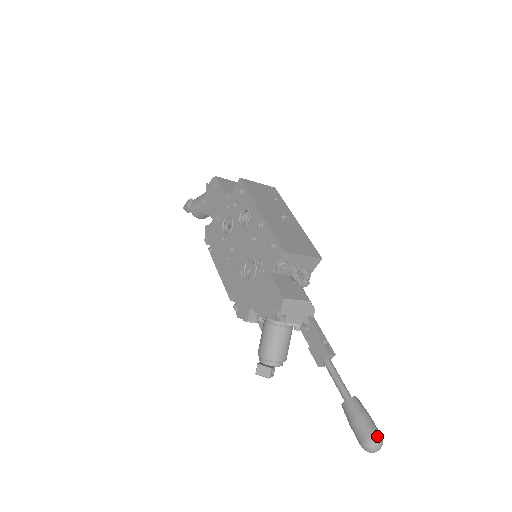
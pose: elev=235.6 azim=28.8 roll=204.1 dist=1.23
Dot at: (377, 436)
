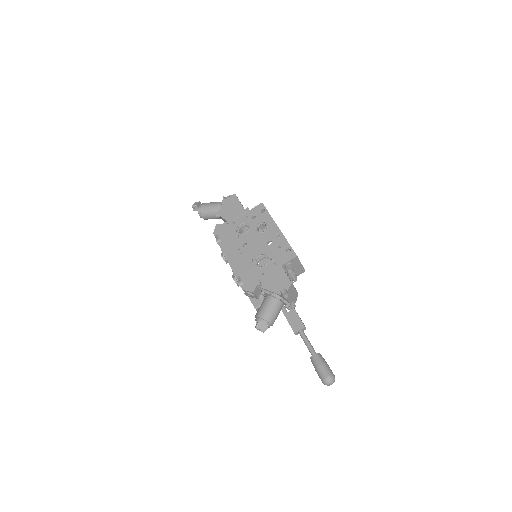
Dot at: (334, 375)
